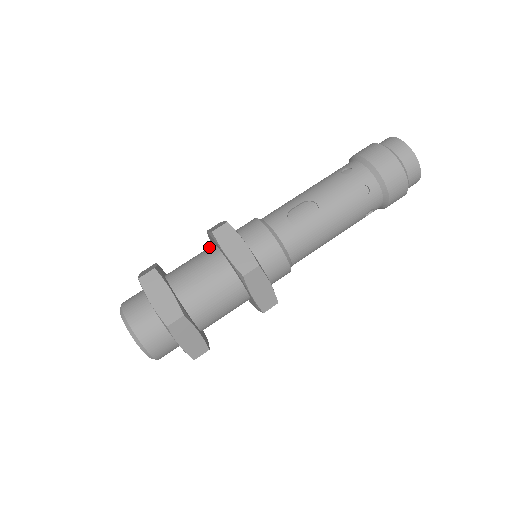
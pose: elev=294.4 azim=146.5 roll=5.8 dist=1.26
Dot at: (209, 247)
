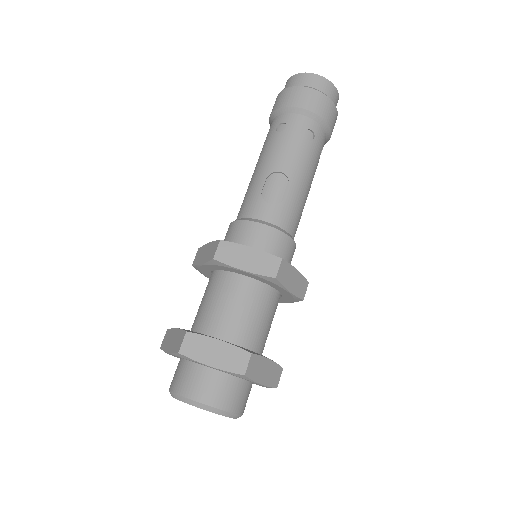
Dot at: (212, 277)
